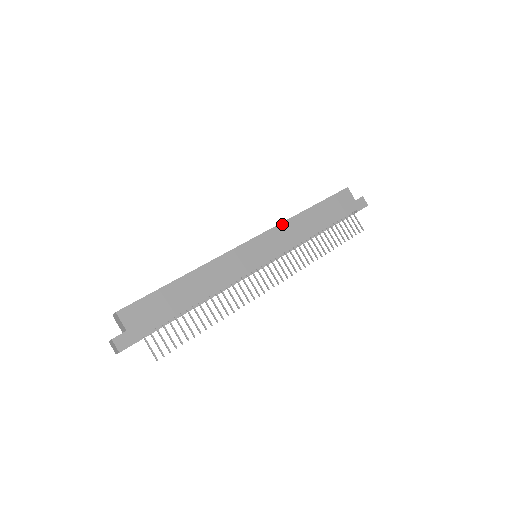
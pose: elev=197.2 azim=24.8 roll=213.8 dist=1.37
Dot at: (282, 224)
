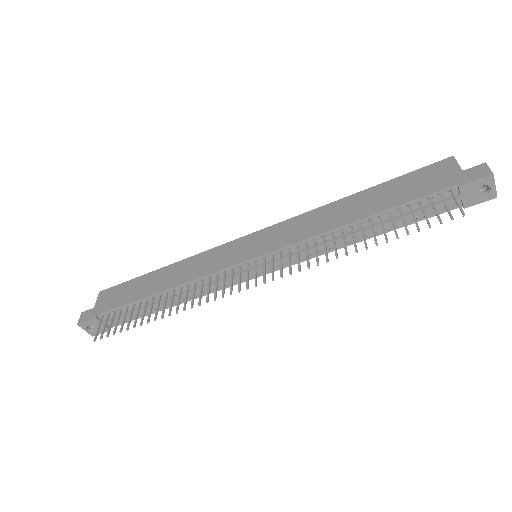
Dot at: (302, 215)
